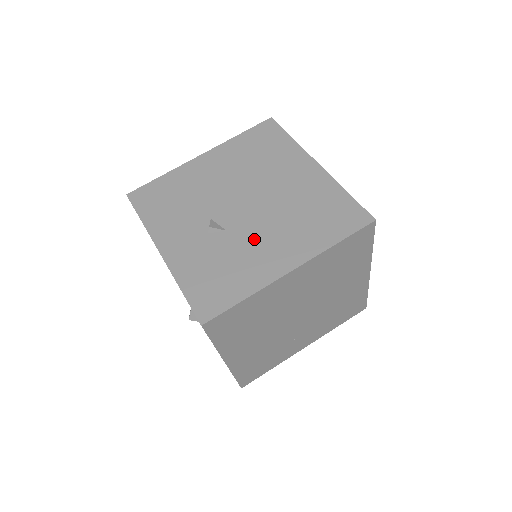
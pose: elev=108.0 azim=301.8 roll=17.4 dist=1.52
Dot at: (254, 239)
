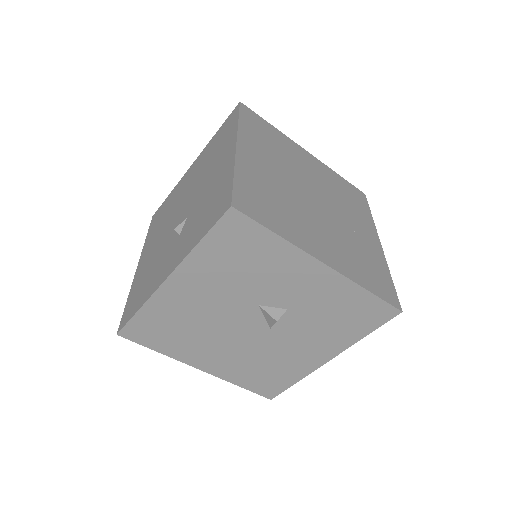
Dot at: (203, 189)
